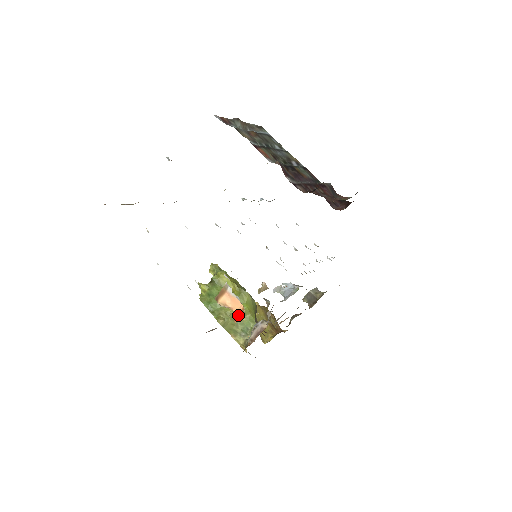
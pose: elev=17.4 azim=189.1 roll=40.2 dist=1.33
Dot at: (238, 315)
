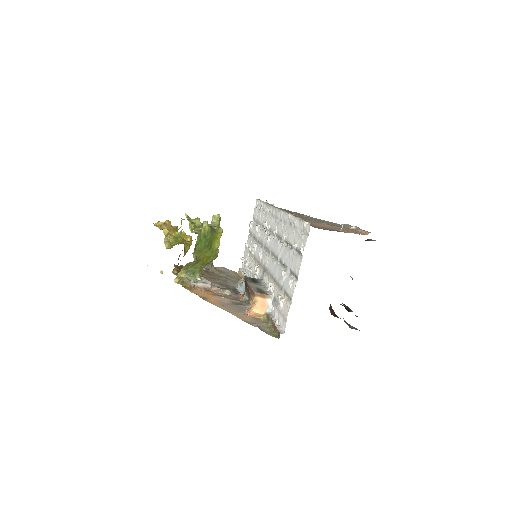
Dot at: (256, 314)
